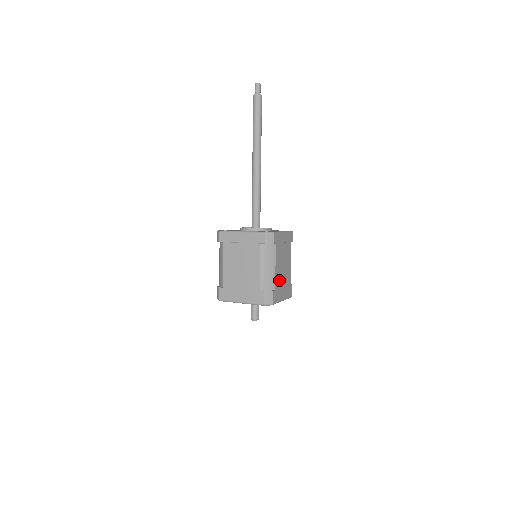
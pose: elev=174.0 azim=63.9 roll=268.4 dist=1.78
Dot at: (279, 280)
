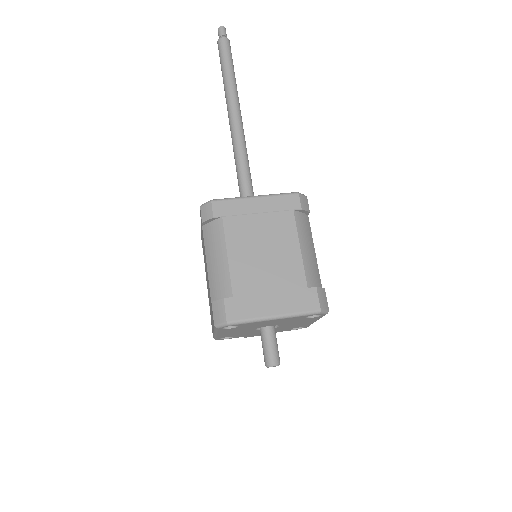
Dot at: occluded
